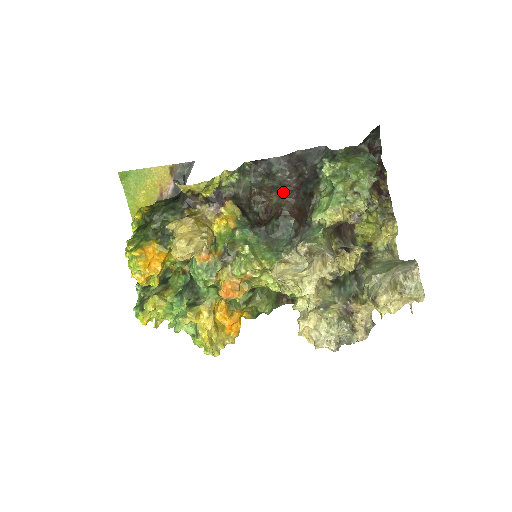
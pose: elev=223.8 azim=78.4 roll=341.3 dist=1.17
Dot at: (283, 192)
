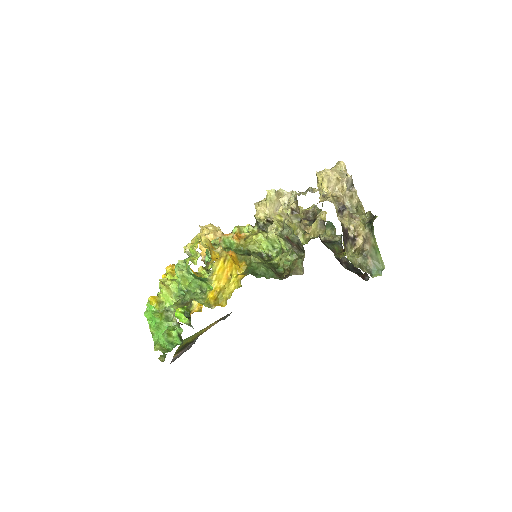
Dot at: occluded
